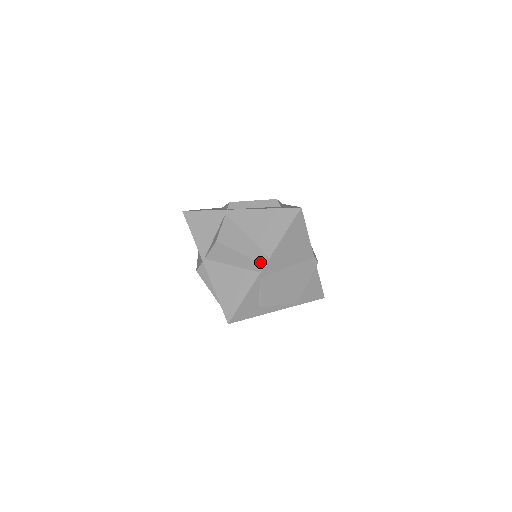
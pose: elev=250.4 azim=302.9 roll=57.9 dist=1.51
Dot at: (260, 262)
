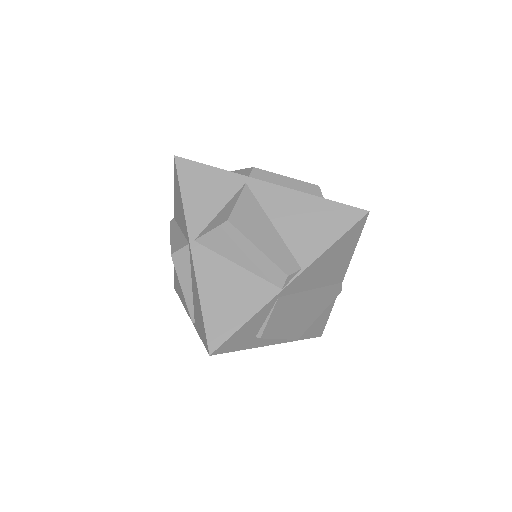
Dot at: (289, 274)
